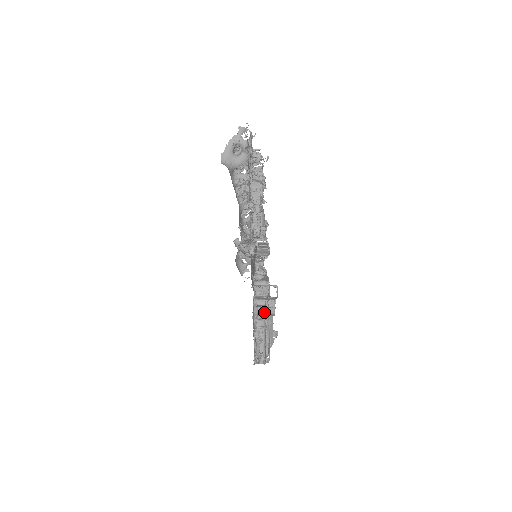
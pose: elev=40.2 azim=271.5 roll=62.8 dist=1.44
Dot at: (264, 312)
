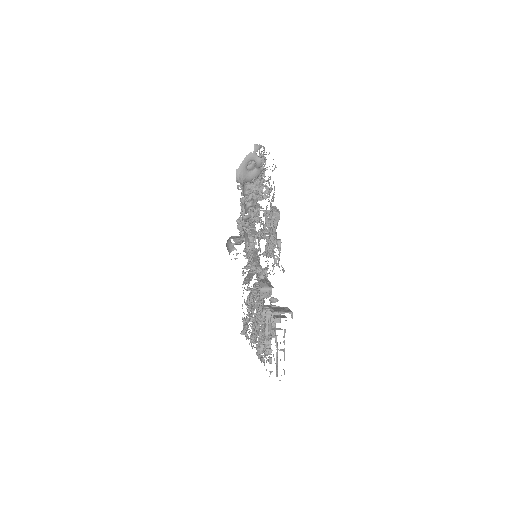
Dot at: occluded
